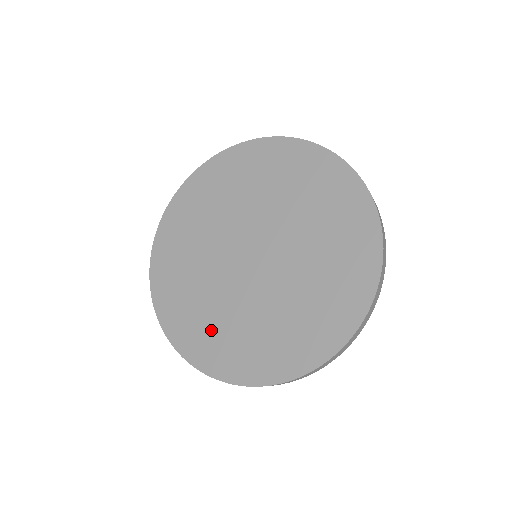
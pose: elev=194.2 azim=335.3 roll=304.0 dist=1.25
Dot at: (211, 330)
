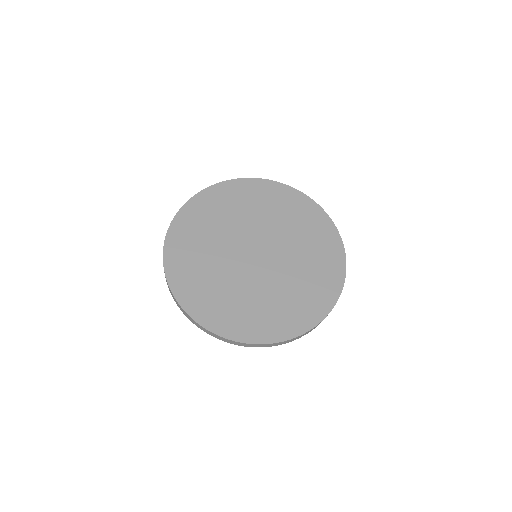
Dot at: (261, 313)
